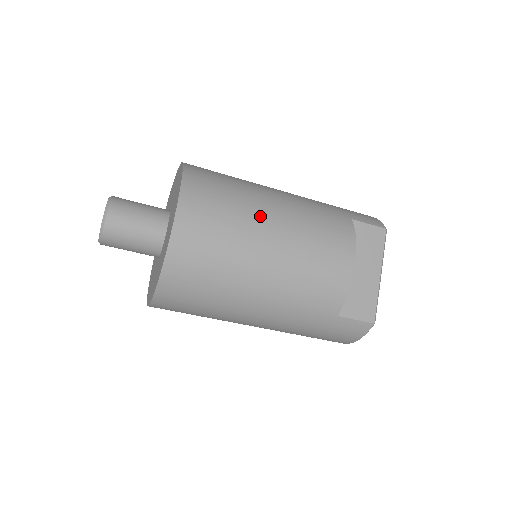
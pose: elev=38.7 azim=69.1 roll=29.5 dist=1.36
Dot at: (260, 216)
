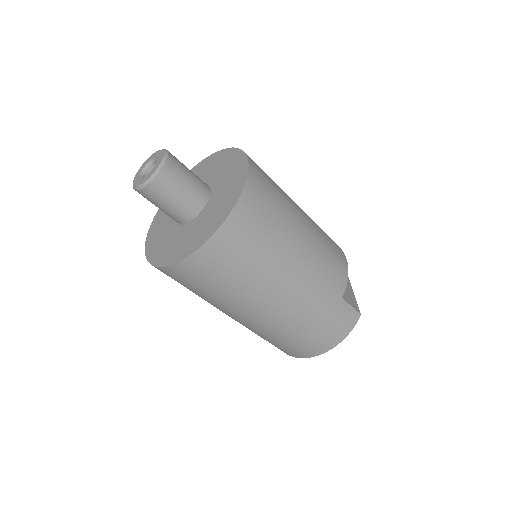
Dot at: occluded
